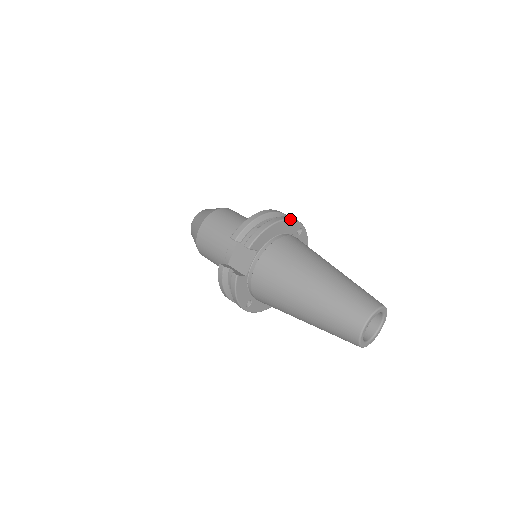
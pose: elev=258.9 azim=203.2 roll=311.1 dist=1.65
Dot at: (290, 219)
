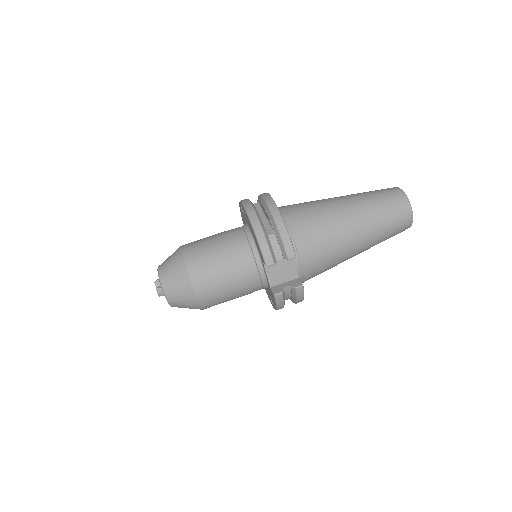
Dot at: occluded
